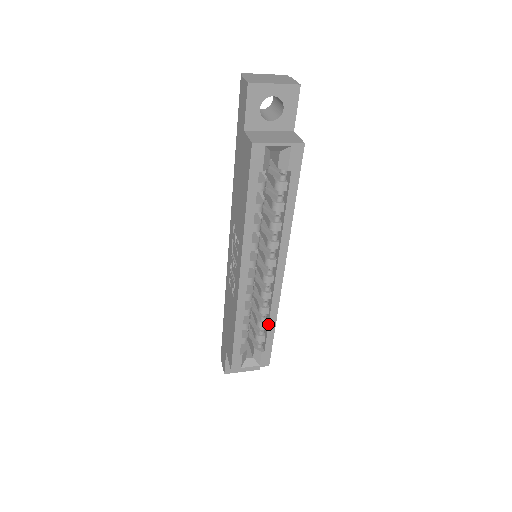
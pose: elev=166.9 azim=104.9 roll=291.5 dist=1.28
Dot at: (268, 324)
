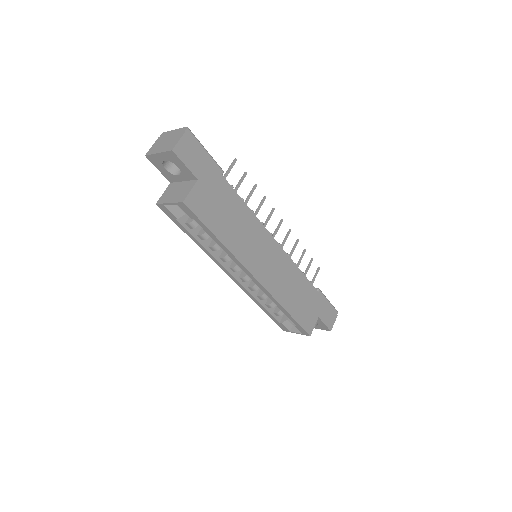
Dot at: (280, 309)
